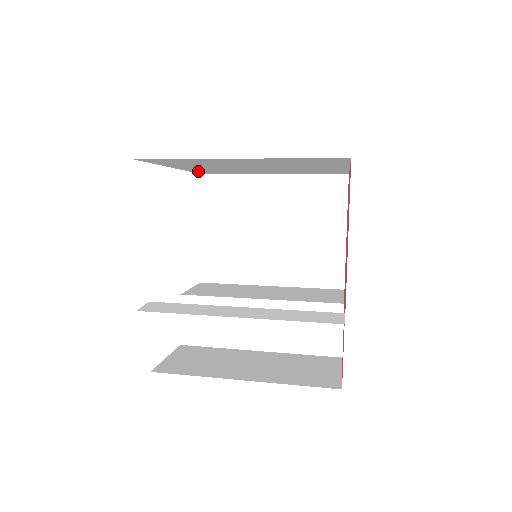
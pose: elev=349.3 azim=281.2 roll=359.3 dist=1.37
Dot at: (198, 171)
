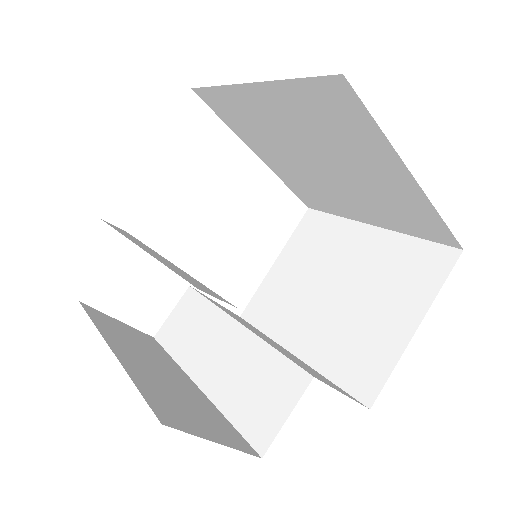
Dot at: (295, 189)
